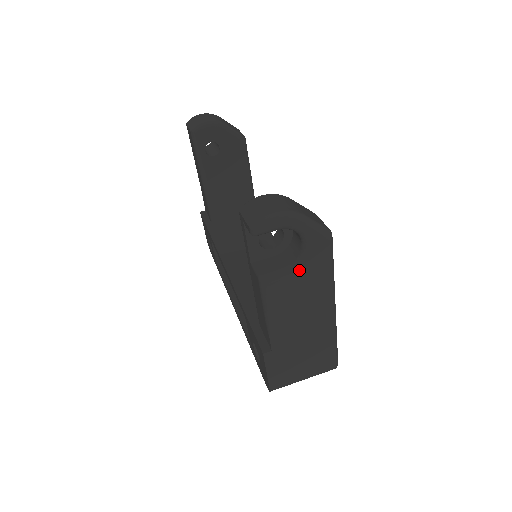
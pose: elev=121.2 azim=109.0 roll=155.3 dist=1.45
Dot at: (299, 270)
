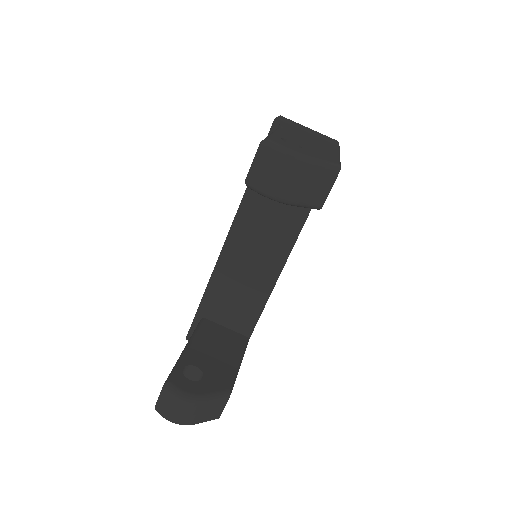
Dot at: occluded
